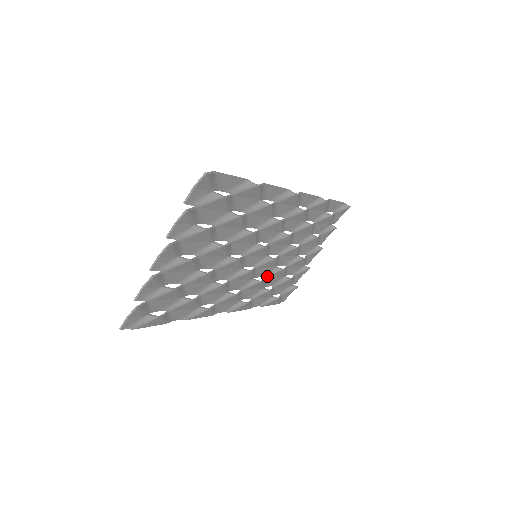
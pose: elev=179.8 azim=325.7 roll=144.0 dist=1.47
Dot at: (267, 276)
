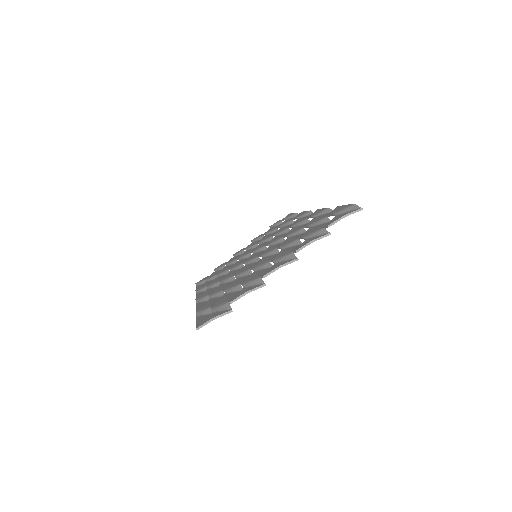
Dot at: occluded
